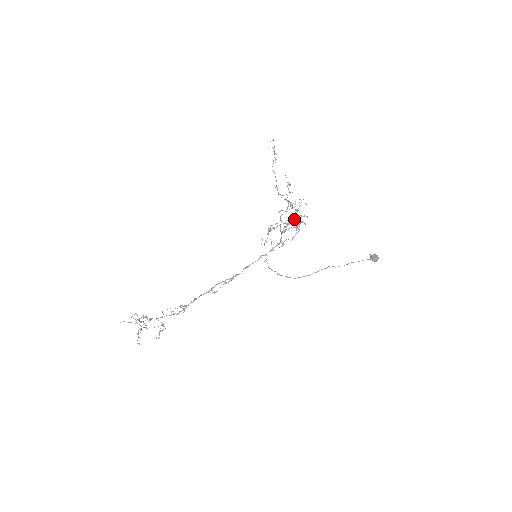
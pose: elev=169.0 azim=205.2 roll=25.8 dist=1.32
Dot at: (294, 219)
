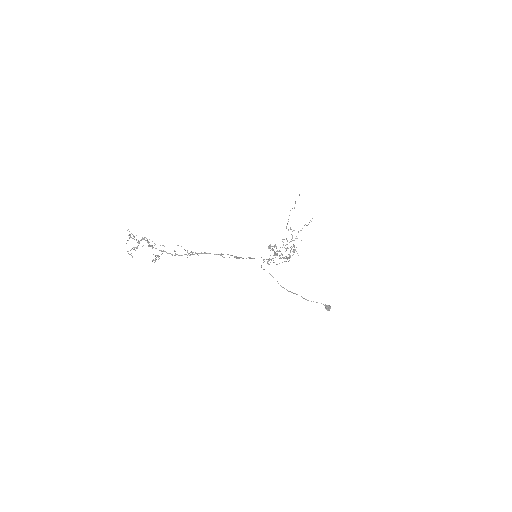
Dot at: (294, 249)
